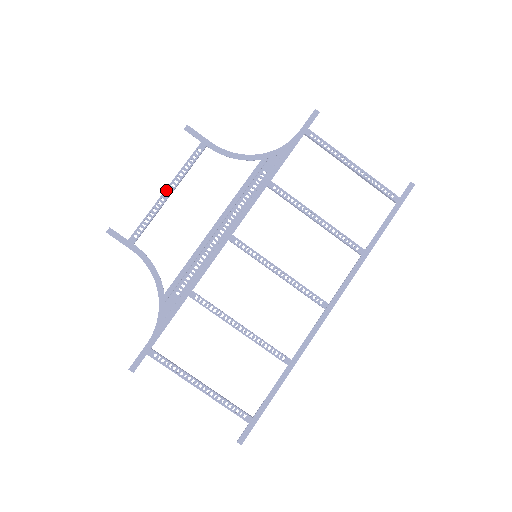
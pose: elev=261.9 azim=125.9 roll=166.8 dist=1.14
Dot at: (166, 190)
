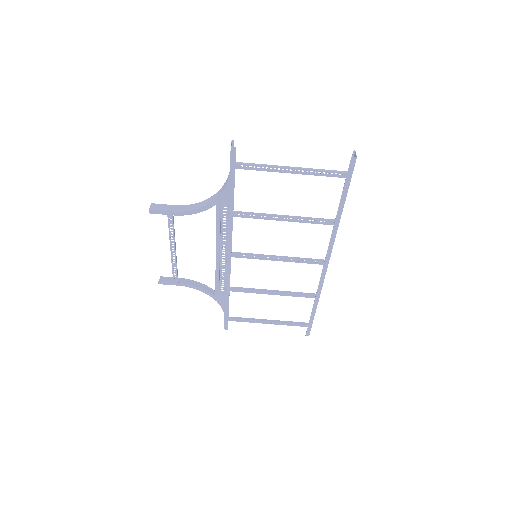
Dot at: (171, 250)
